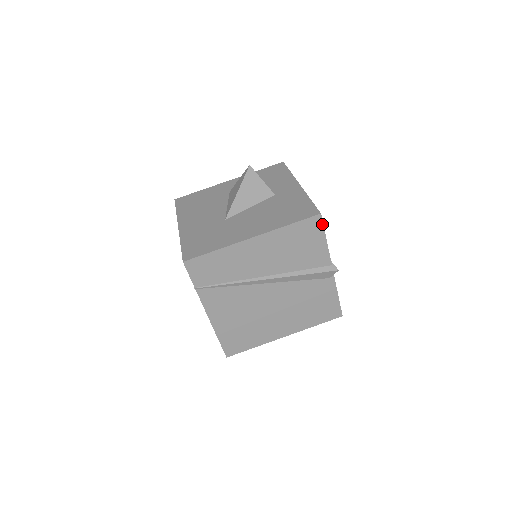
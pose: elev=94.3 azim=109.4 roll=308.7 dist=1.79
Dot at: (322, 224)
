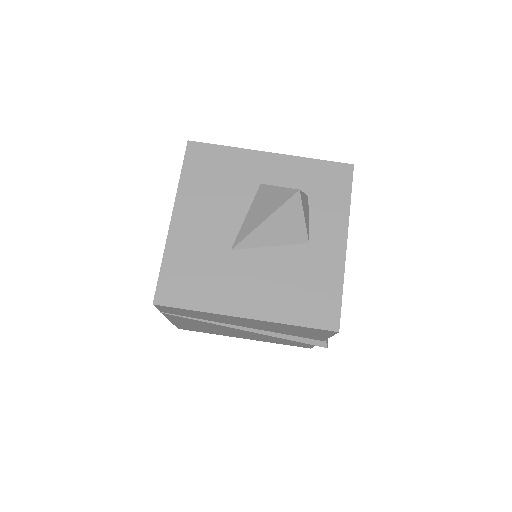
Dot at: (334, 333)
